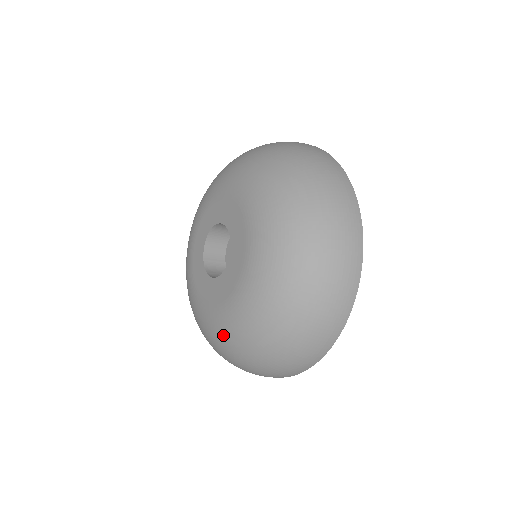
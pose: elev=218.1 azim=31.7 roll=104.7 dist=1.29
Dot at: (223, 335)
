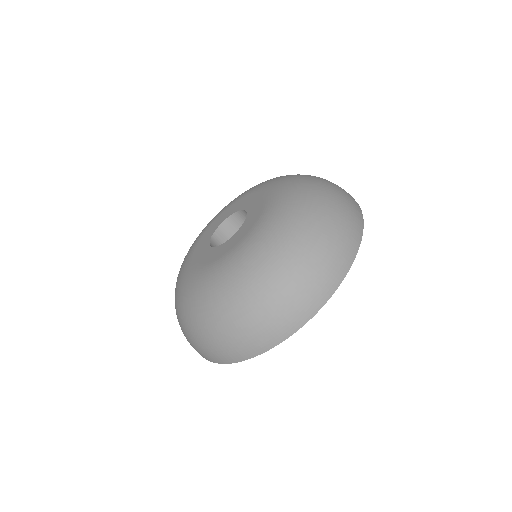
Dot at: (187, 292)
